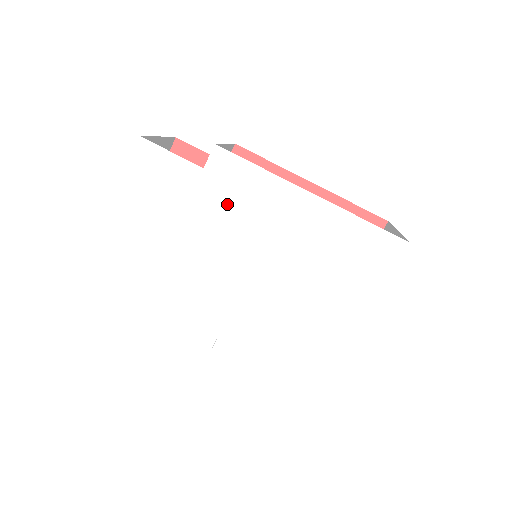
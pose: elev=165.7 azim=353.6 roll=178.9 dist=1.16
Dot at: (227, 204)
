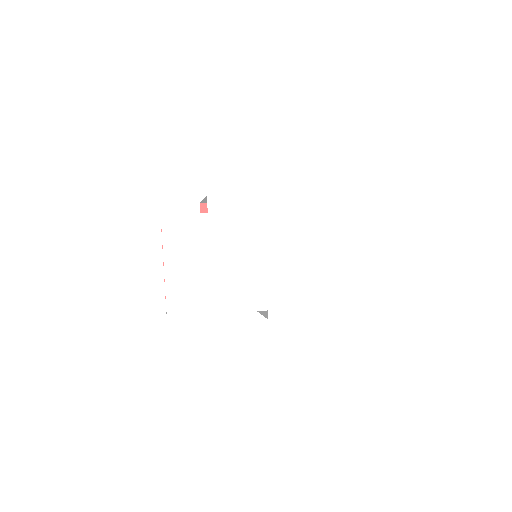
Dot at: (231, 226)
